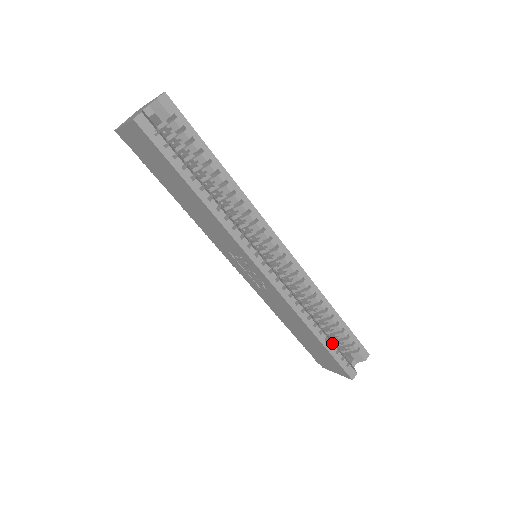
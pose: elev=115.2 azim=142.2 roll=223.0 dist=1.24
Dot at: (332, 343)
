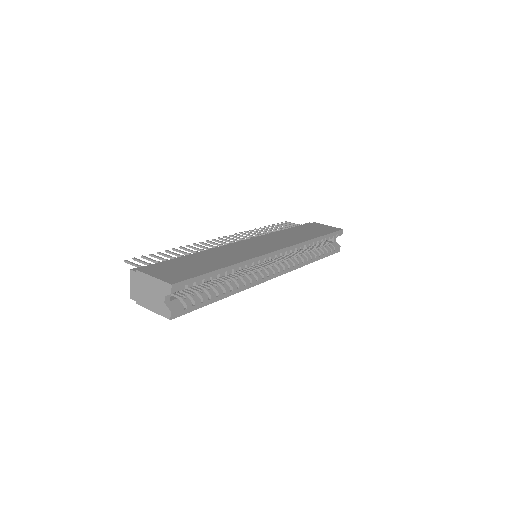
Dot at: (322, 251)
